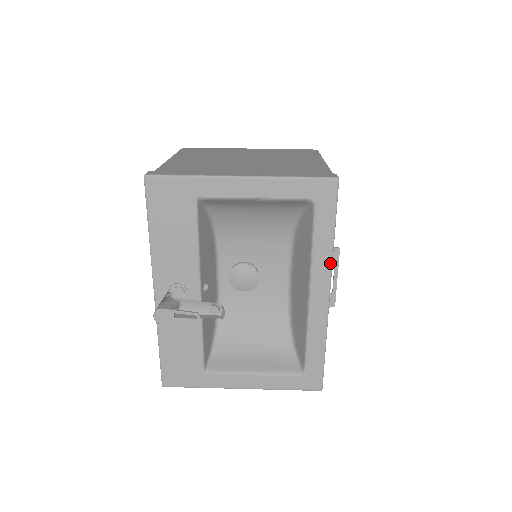
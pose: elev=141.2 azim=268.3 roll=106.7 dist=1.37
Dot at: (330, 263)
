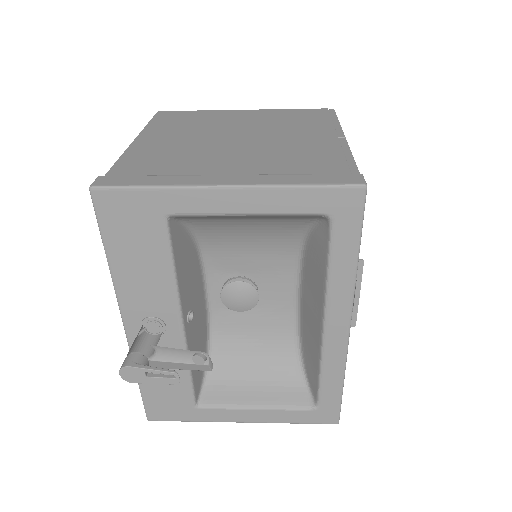
Dot at: (352, 291)
